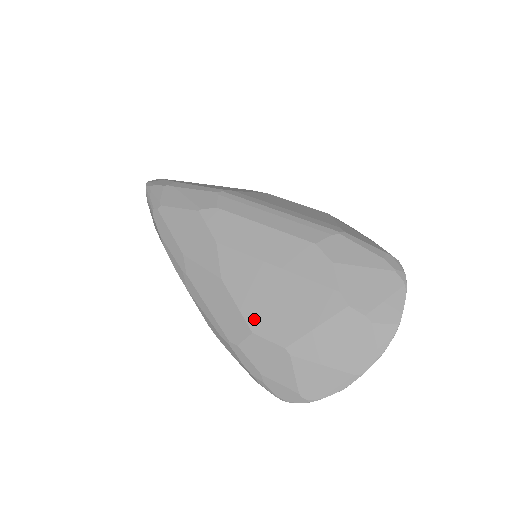
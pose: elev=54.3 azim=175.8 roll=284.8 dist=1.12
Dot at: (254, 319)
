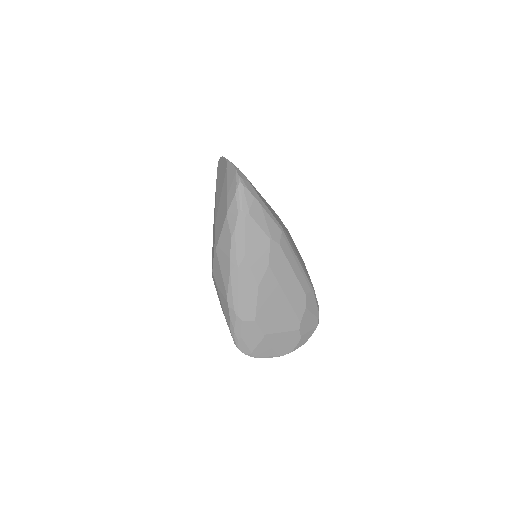
Dot at: (260, 315)
